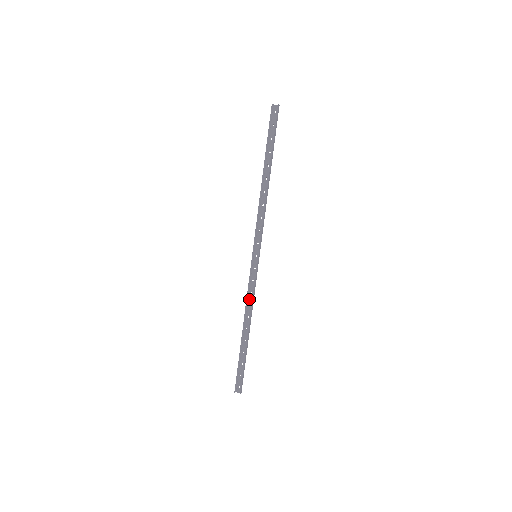
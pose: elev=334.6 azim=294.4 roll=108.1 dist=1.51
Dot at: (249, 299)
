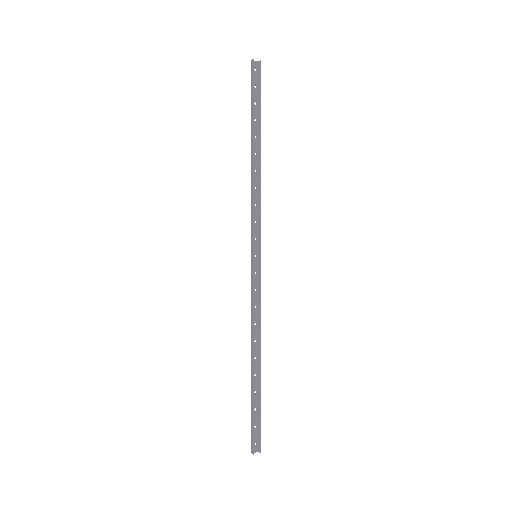
Dot at: (254, 316)
